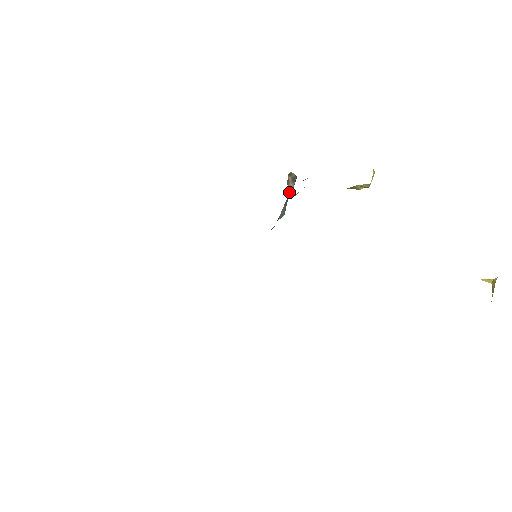
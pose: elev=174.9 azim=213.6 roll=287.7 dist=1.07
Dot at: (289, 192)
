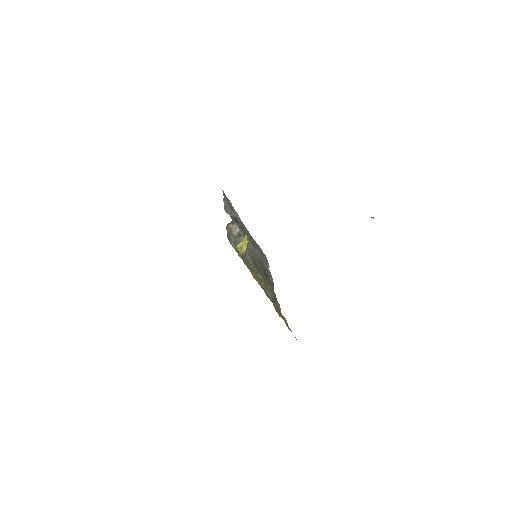
Dot at: (237, 229)
